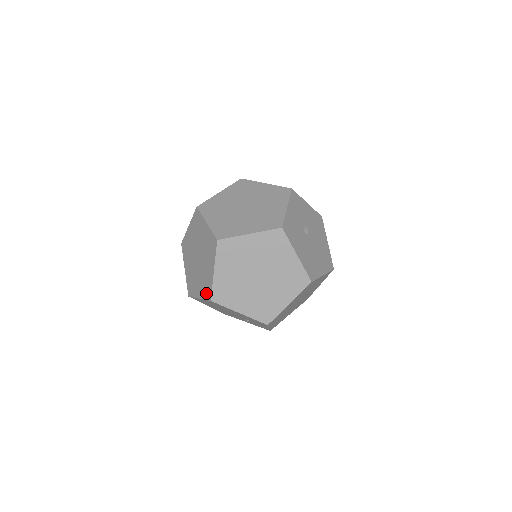
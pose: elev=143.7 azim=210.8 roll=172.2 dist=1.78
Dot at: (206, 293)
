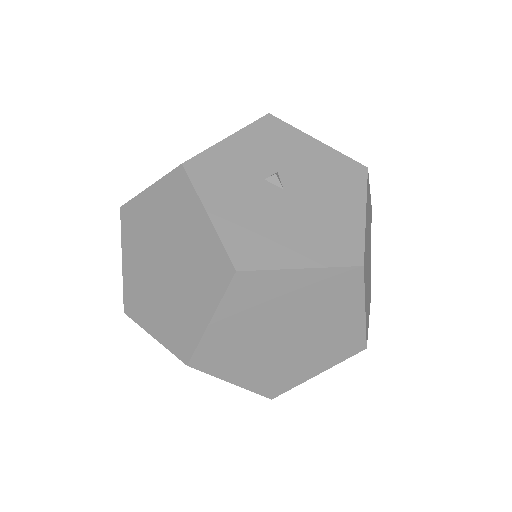
Dot at: occluded
